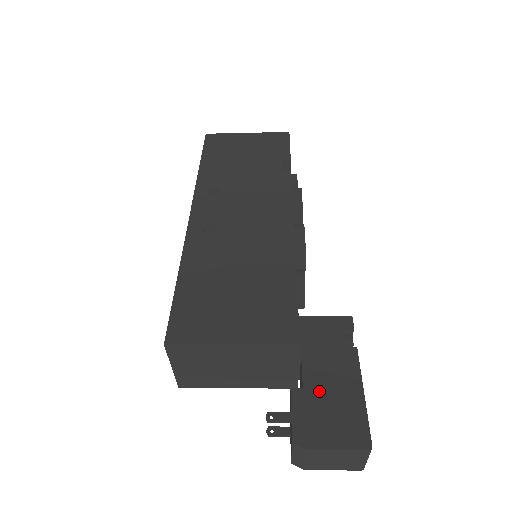
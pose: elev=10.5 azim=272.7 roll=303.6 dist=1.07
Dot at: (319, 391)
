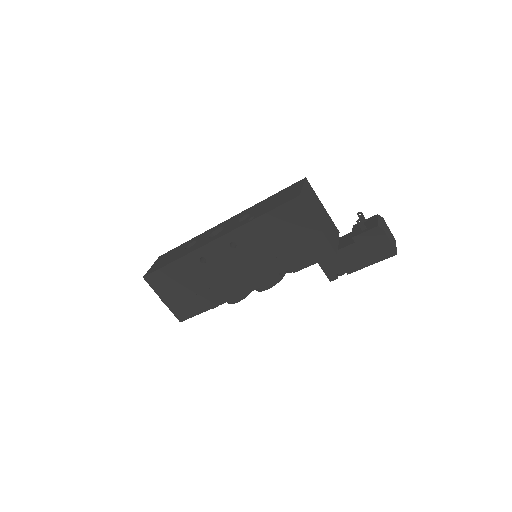
Dot at: occluded
